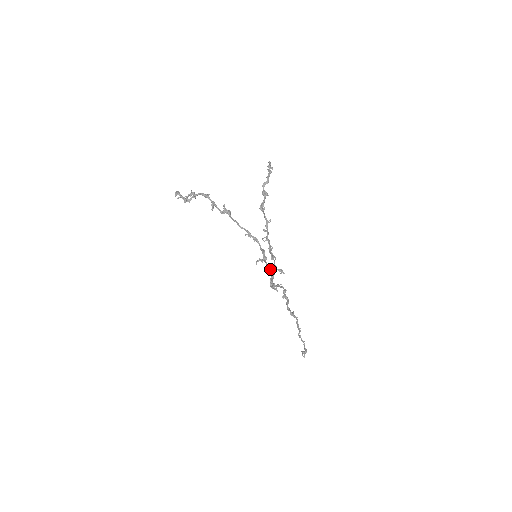
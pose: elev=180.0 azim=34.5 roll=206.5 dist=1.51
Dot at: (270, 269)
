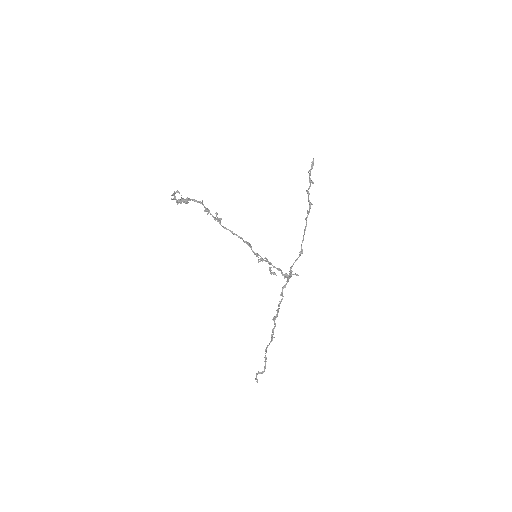
Dot at: (270, 267)
